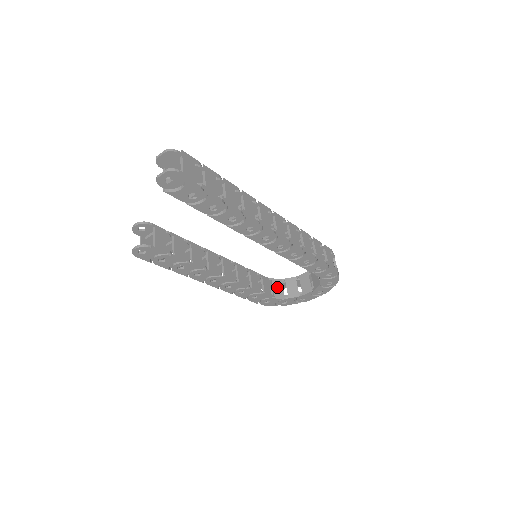
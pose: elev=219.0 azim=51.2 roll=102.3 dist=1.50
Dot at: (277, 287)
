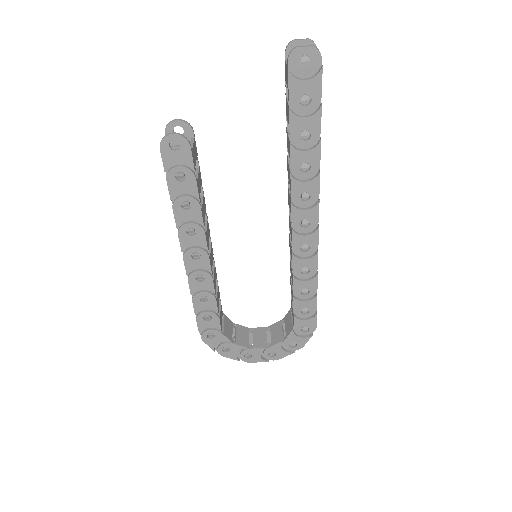
Dot at: (228, 326)
